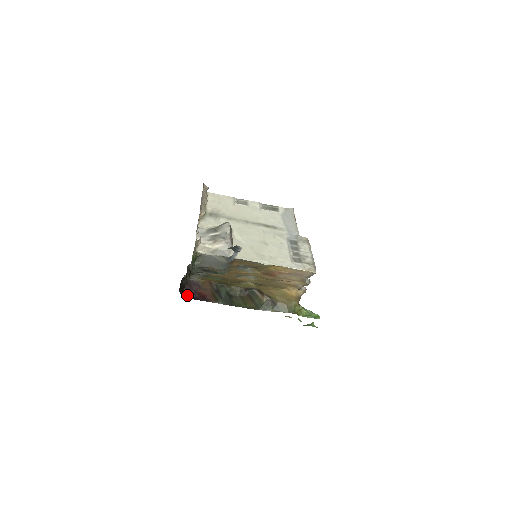
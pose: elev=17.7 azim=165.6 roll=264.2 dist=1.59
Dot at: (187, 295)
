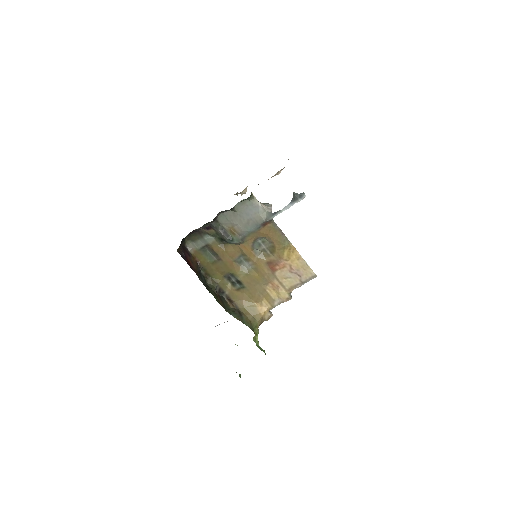
Dot at: (179, 253)
